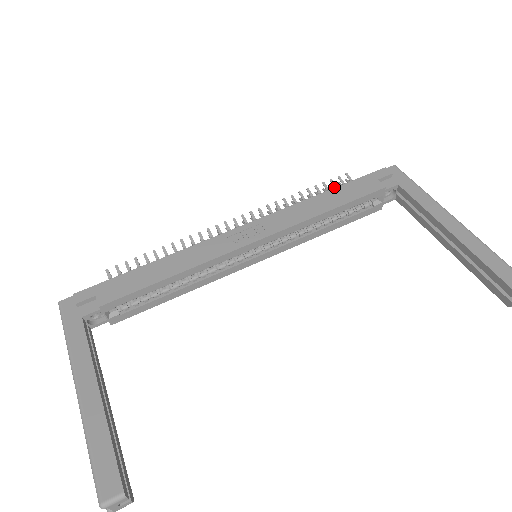
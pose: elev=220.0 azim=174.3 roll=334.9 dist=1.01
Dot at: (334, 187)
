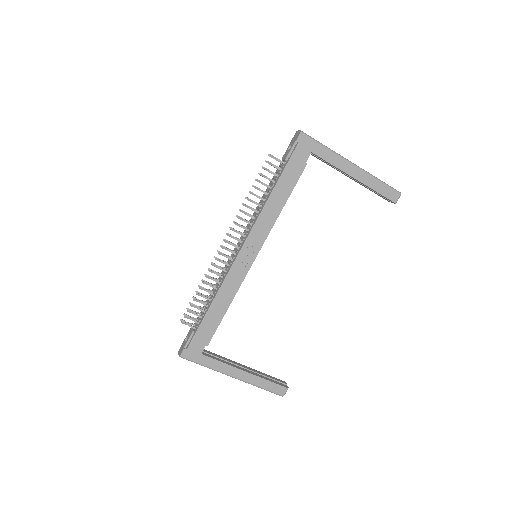
Dot at: occluded
